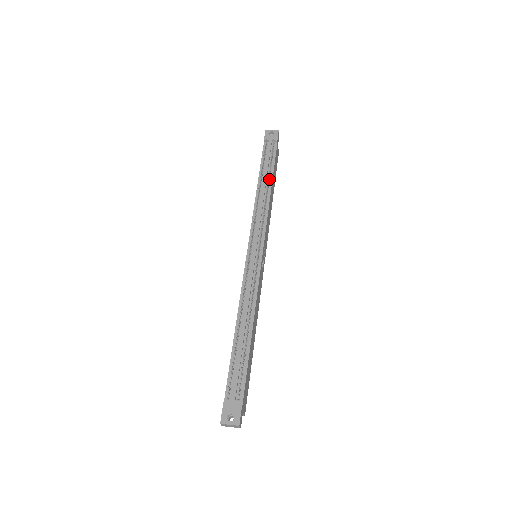
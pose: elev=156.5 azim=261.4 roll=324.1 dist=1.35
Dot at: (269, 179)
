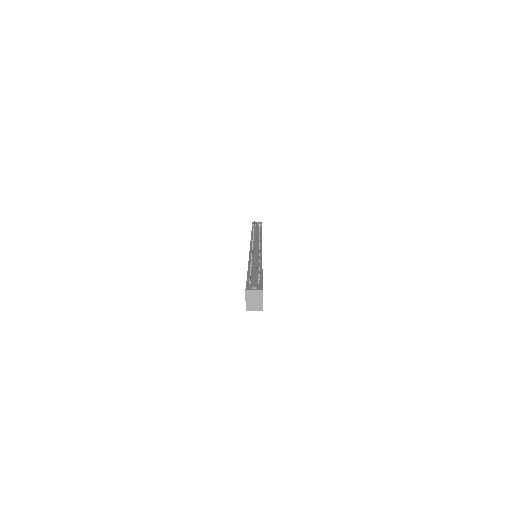
Dot at: occluded
